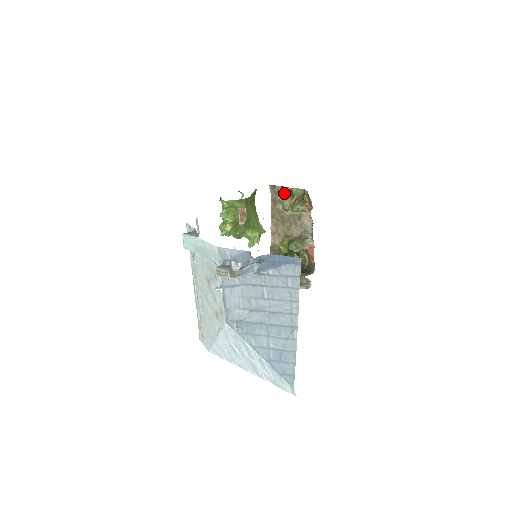
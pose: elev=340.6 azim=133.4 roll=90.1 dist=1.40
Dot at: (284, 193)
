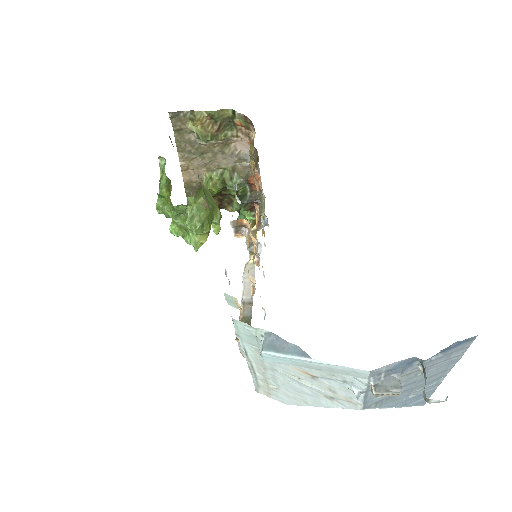
Dot at: (199, 121)
